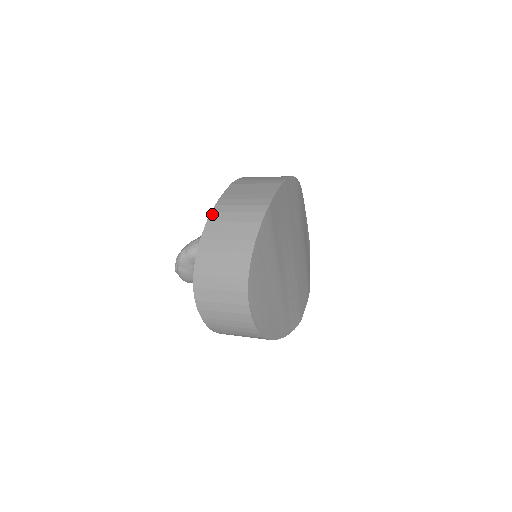
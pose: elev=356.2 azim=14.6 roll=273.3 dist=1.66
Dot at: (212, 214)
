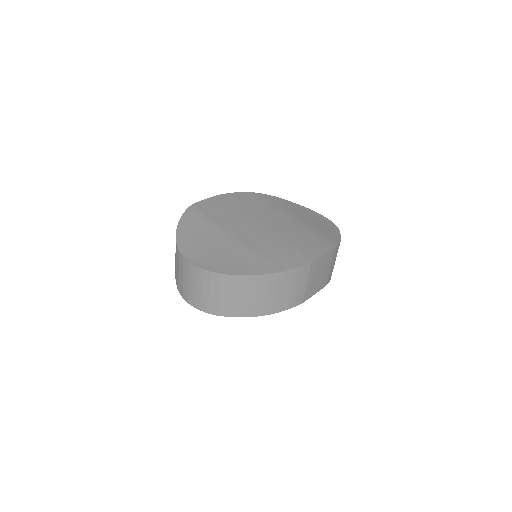
Dot at: occluded
